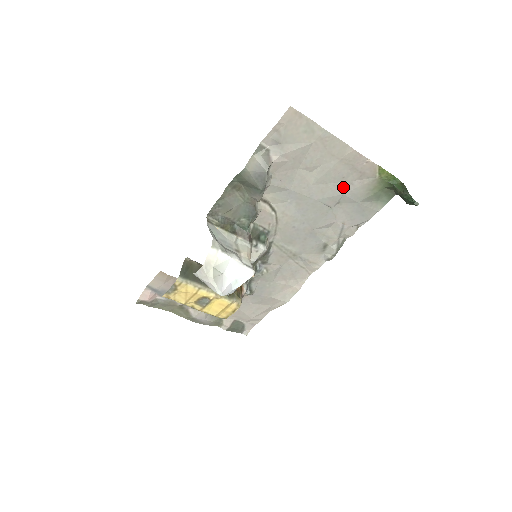
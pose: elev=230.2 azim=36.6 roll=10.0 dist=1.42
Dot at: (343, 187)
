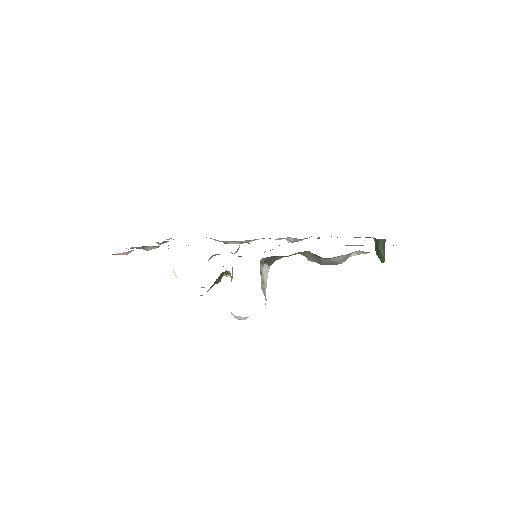
Dot at: occluded
